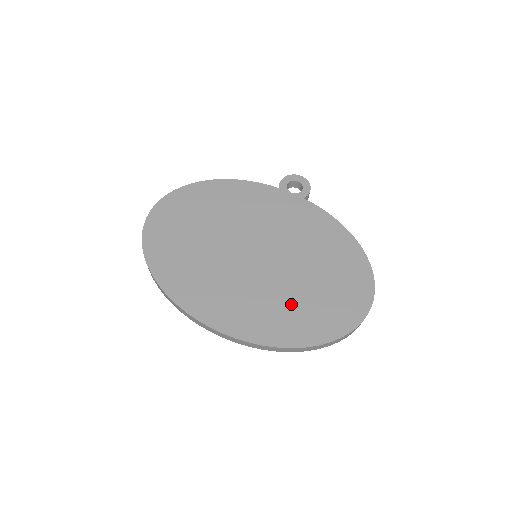
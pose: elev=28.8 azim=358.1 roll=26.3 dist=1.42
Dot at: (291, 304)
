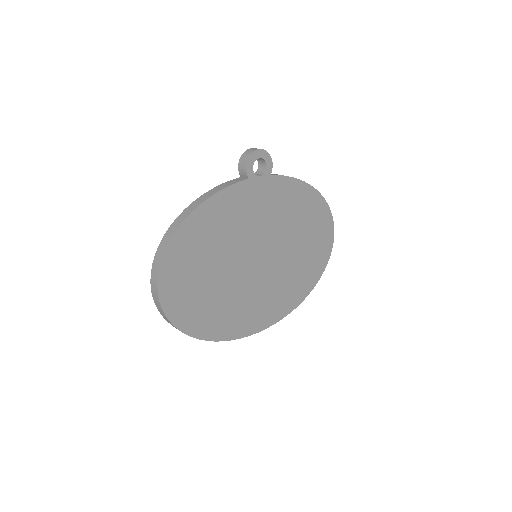
Dot at: (294, 274)
